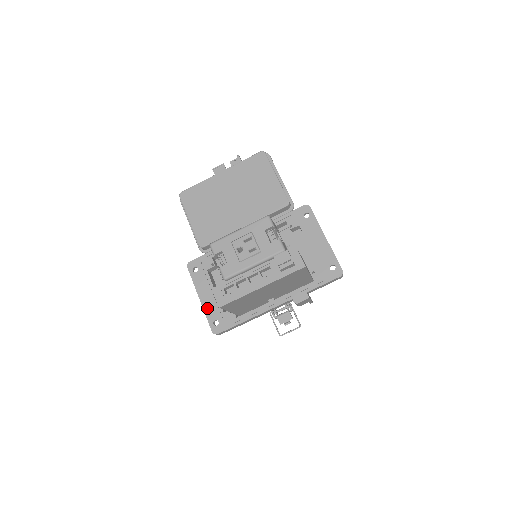
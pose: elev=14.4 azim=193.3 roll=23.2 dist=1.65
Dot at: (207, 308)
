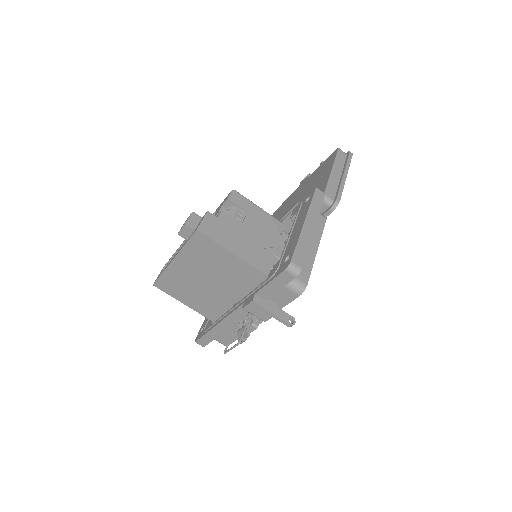
Dot at: occluded
